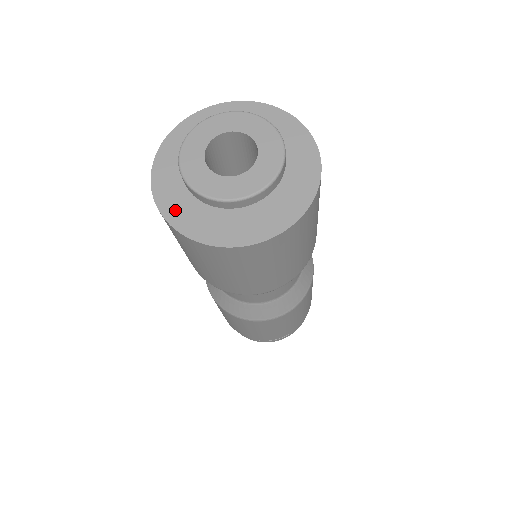
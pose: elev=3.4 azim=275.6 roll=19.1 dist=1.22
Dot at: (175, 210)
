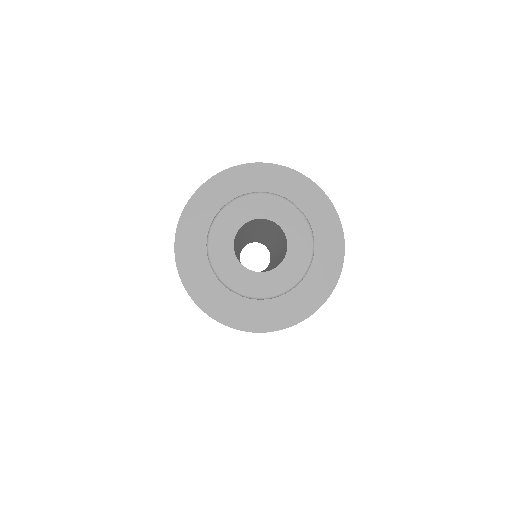
Dot at: (203, 292)
